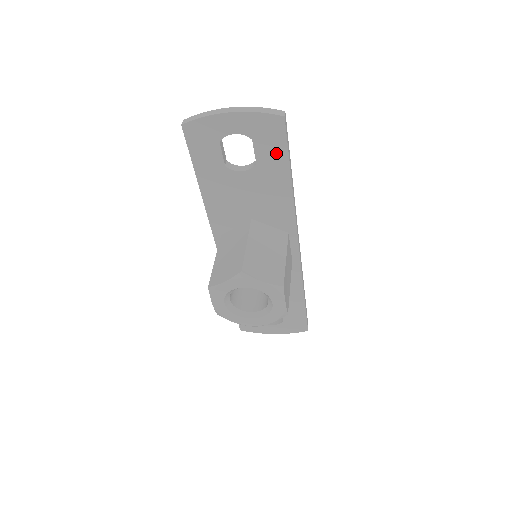
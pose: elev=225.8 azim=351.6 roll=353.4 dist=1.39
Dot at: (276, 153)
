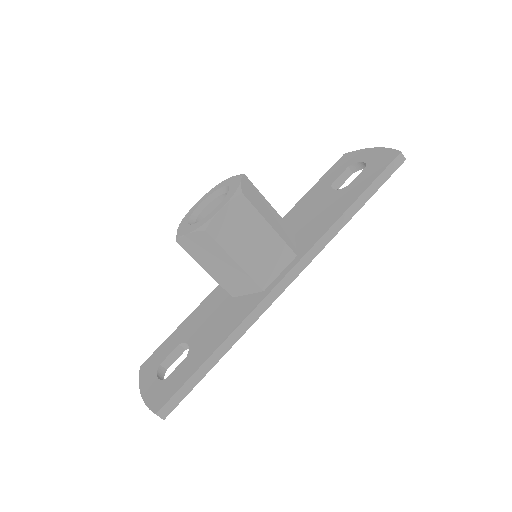
Dot at: (368, 179)
